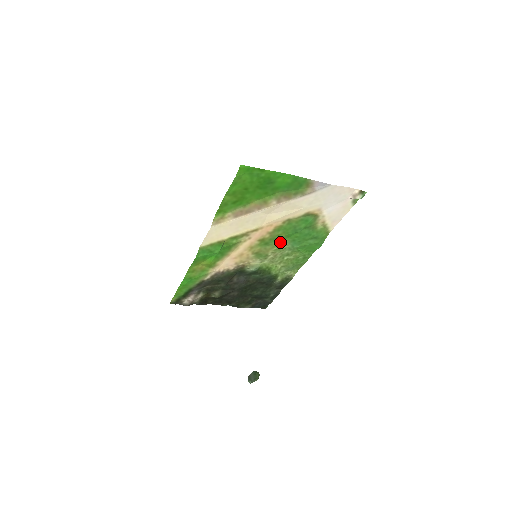
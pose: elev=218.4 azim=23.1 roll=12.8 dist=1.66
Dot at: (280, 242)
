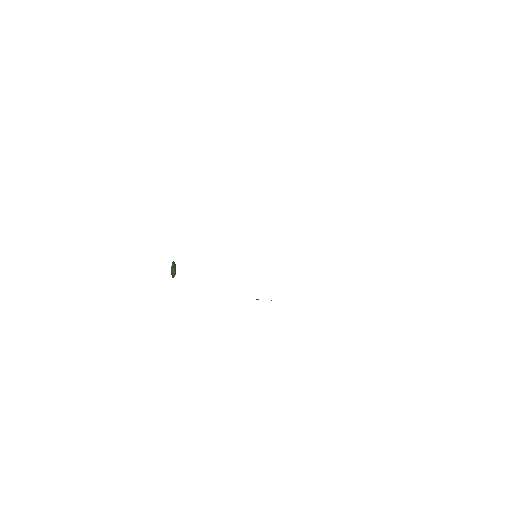
Dot at: occluded
